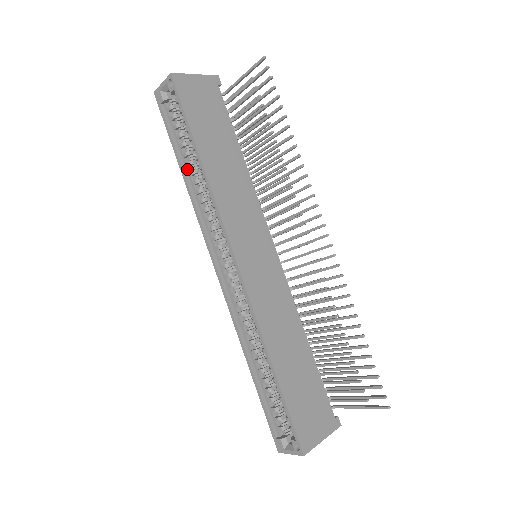
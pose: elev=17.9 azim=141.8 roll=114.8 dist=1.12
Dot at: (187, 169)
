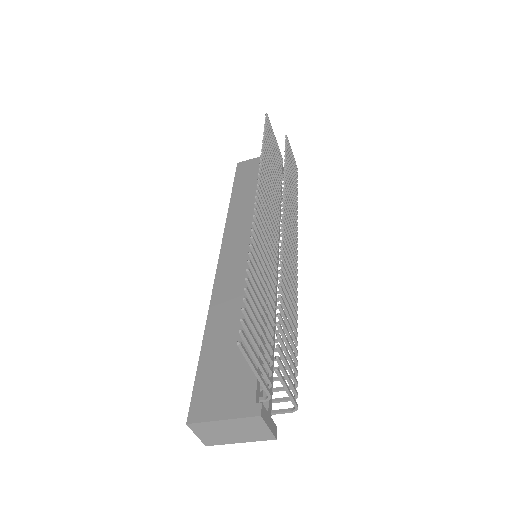
Dot at: occluded
